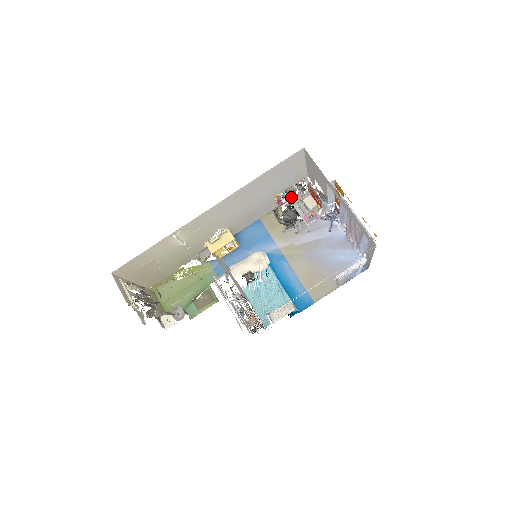
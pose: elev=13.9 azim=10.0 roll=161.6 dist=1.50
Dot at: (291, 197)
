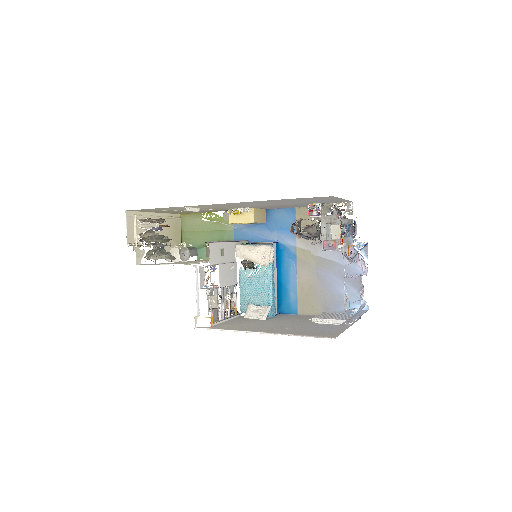
Dot at: (323, 214)
